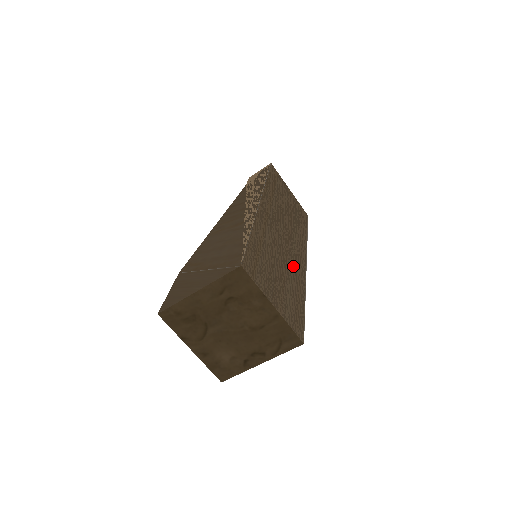
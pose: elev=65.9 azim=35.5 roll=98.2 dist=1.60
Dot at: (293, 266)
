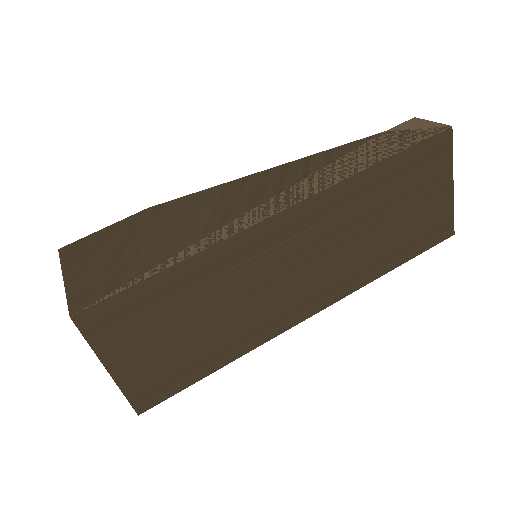
Dot at: (257, 318)
